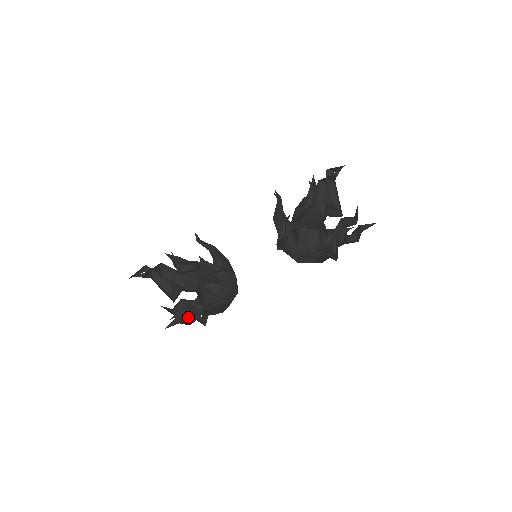
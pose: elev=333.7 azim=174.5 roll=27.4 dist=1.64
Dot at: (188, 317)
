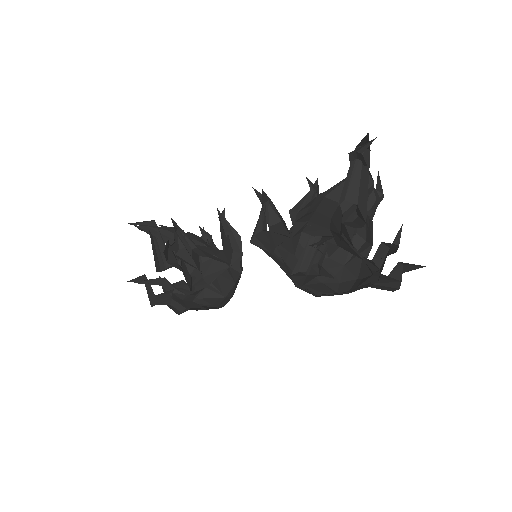
Dot at: occluded
